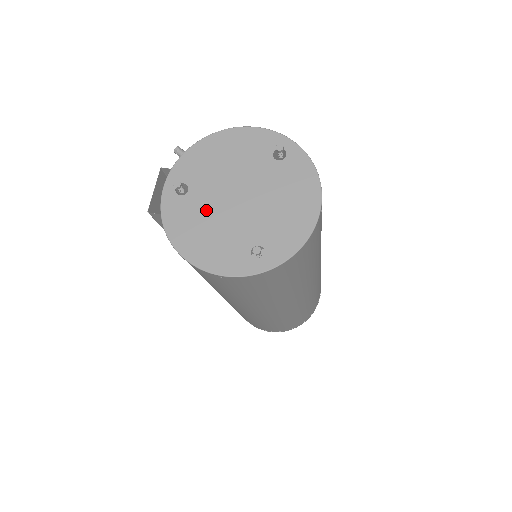
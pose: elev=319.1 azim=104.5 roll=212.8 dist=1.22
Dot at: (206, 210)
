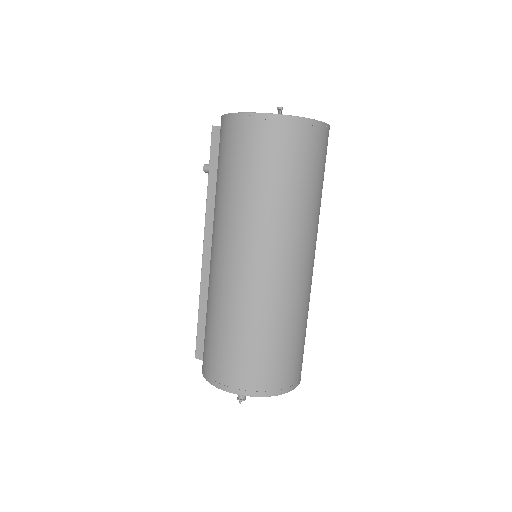
Dot at: occluded
